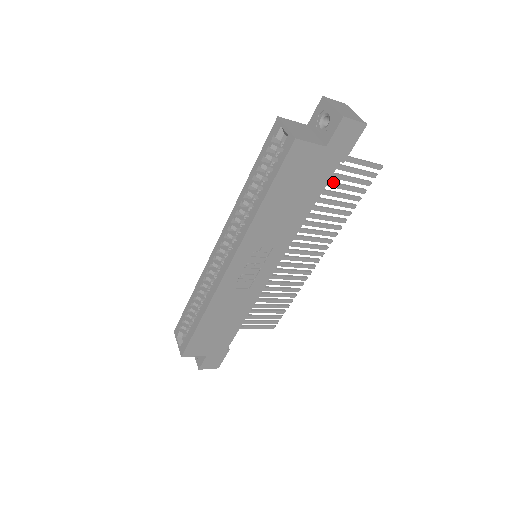
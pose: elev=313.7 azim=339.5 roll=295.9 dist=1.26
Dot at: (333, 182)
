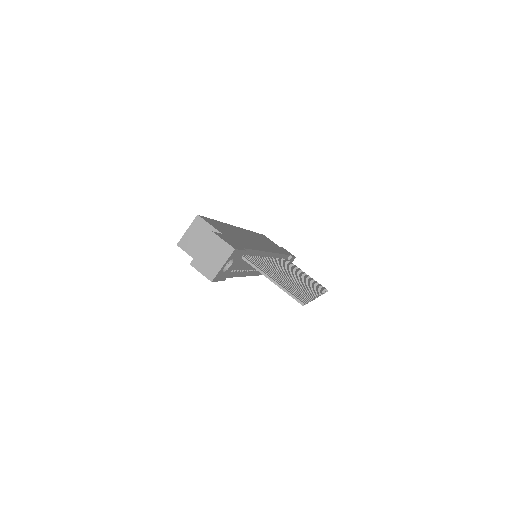
Dot at: (272, 274)
